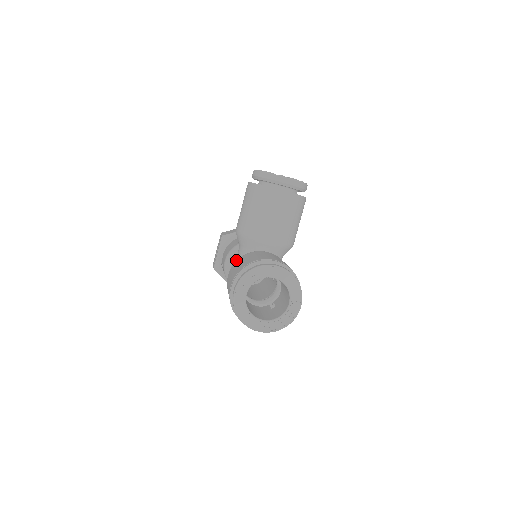
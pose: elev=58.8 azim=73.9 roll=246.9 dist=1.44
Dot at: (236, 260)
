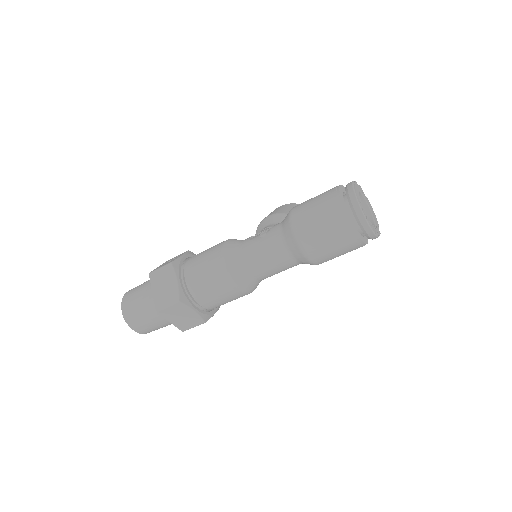
Dot at: (262, 230)
